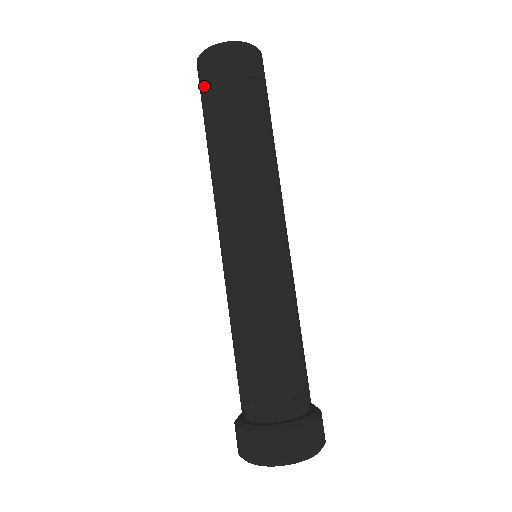
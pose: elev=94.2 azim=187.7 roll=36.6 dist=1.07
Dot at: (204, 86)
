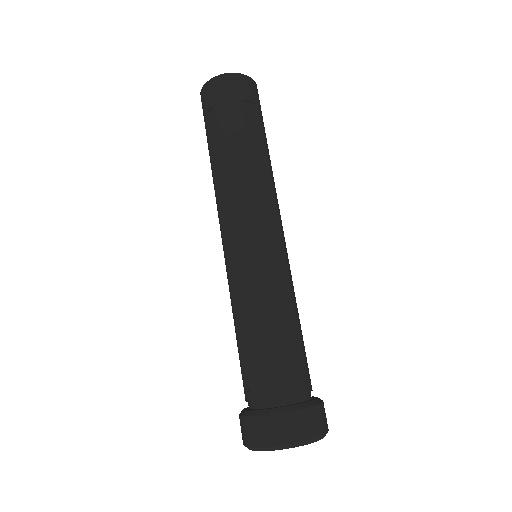
Dot at: (207, 110)
